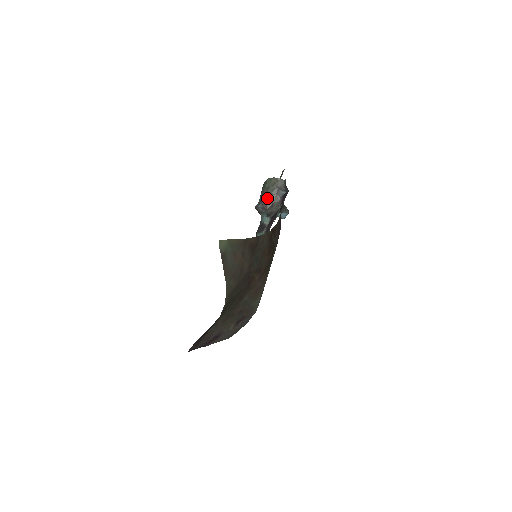
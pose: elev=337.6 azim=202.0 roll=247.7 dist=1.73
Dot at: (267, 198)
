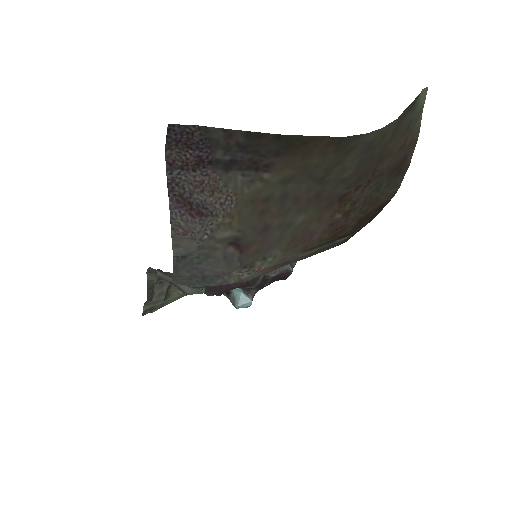
Dot at: occluded
